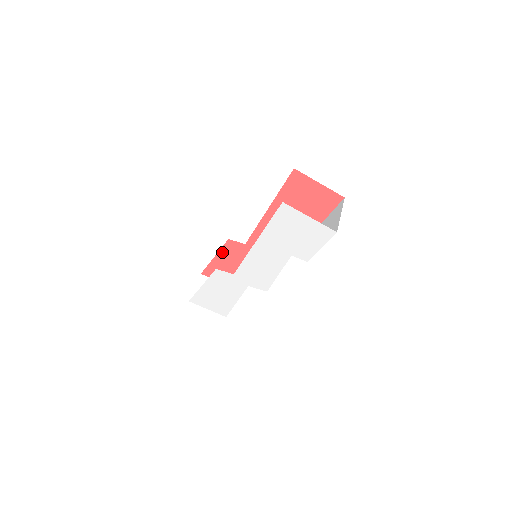
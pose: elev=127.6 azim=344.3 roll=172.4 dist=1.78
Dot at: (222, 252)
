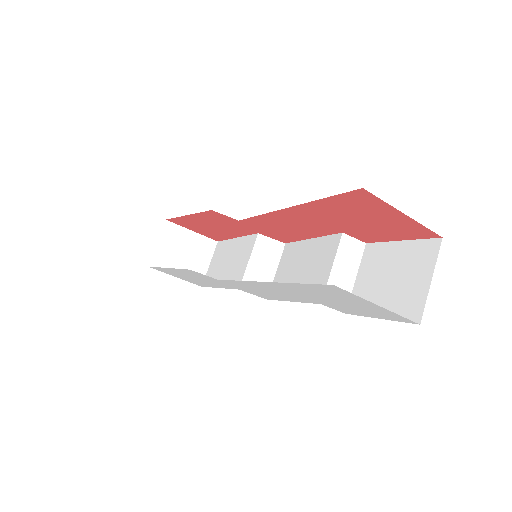
Dot at: (200, 215)
